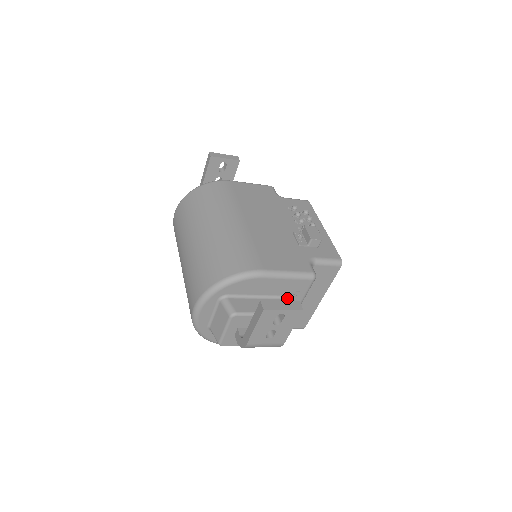
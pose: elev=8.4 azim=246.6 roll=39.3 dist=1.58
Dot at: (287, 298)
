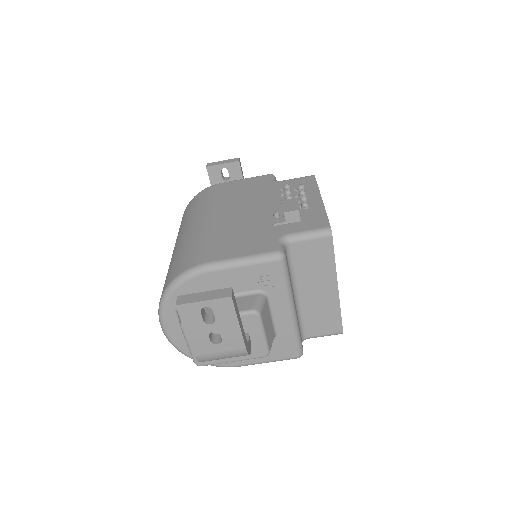
Dot at: (261, 292)
